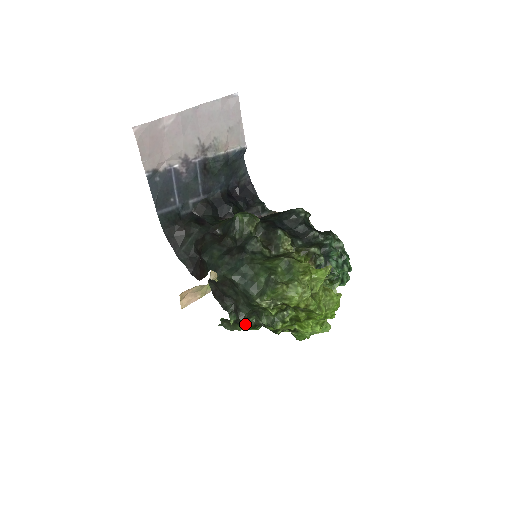
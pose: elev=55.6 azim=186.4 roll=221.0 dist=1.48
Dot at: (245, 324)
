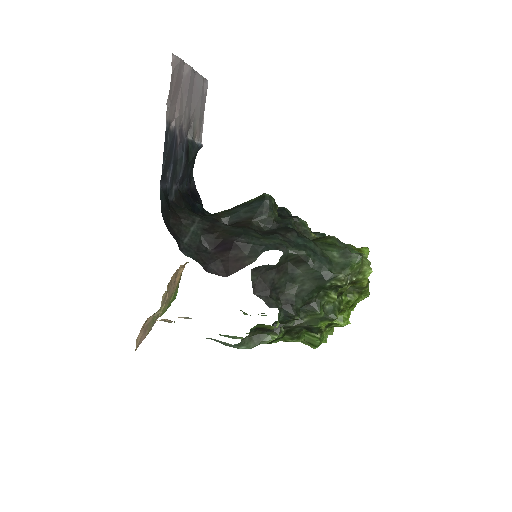
Dot at: (282, 329)
